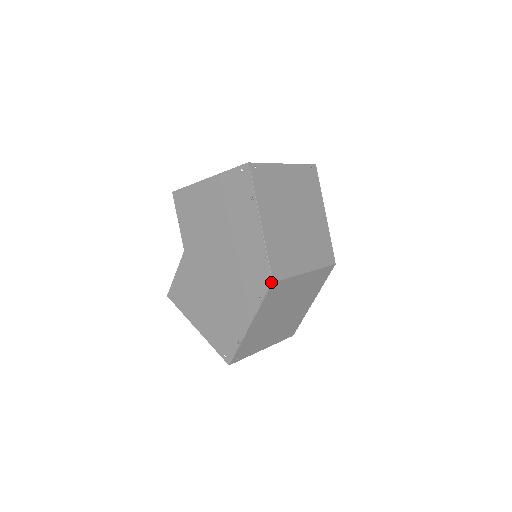
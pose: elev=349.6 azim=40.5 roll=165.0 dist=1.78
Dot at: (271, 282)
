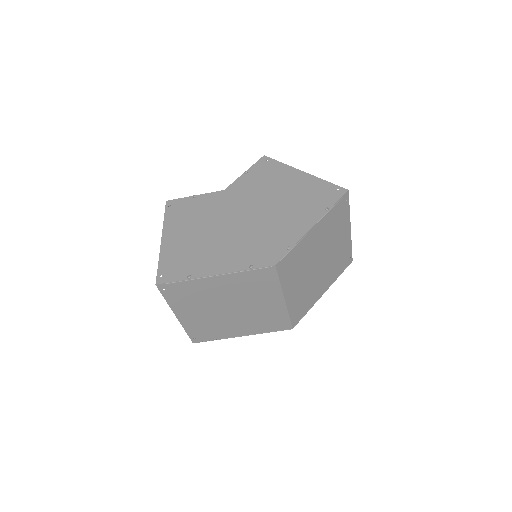
Dot at: (275, 264)
